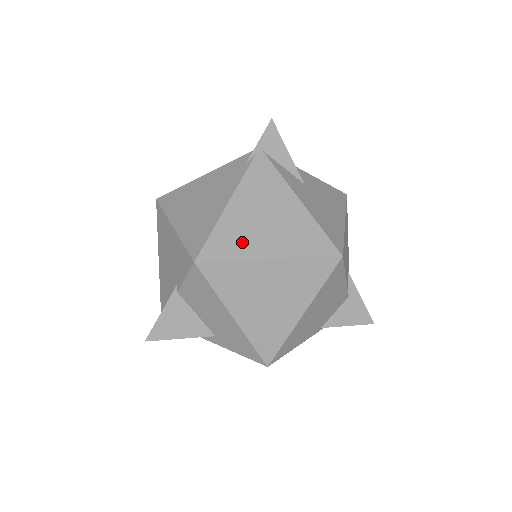
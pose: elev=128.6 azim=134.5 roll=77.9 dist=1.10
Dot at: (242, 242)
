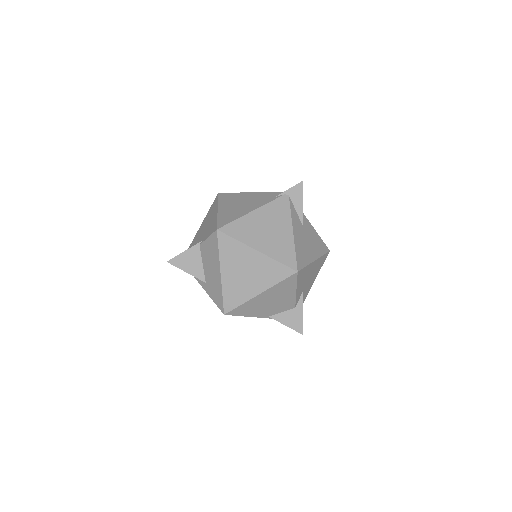
Dot at: (248, 234)
